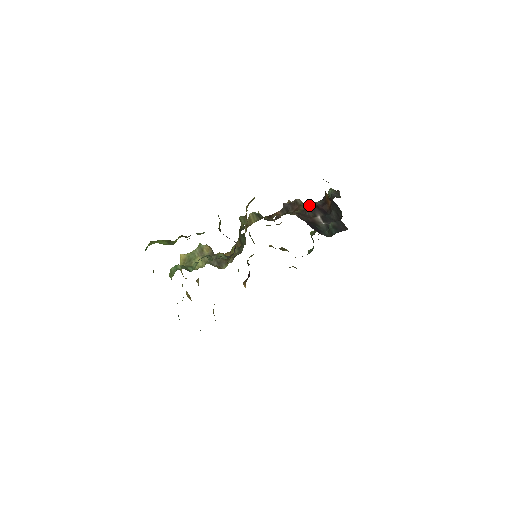
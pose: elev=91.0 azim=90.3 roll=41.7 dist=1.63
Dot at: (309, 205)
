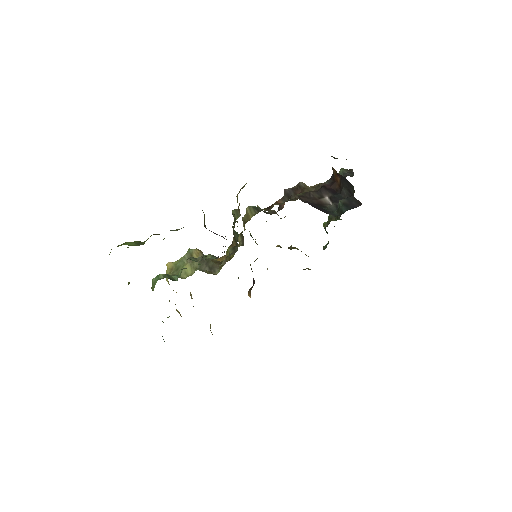
Dot at: (314, 187)
